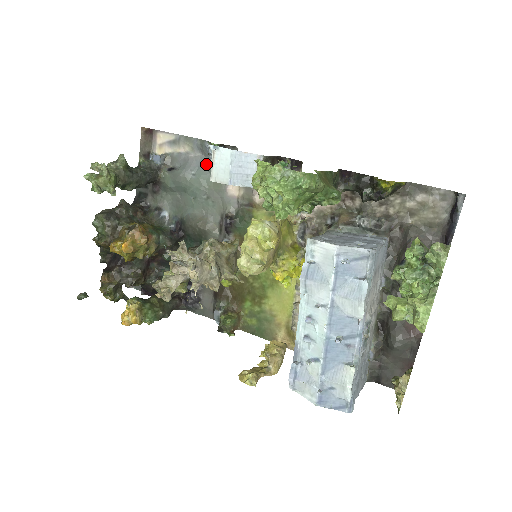
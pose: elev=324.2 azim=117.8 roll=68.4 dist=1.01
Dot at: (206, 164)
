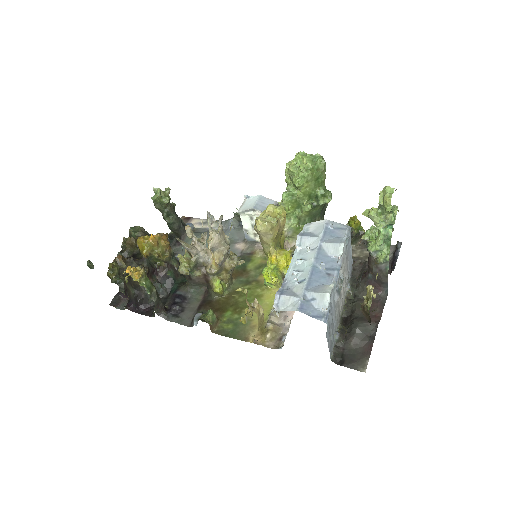
Dot at: (225, 232)
